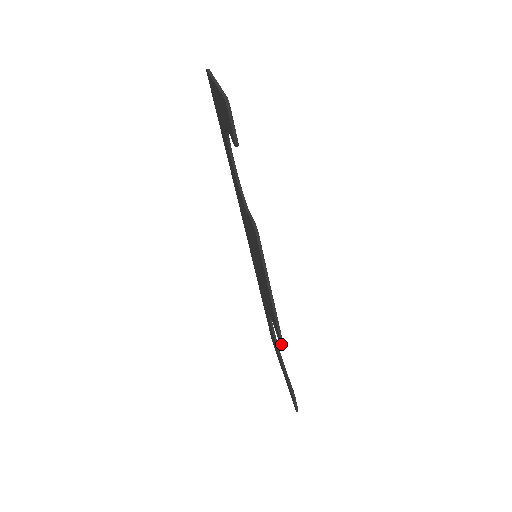
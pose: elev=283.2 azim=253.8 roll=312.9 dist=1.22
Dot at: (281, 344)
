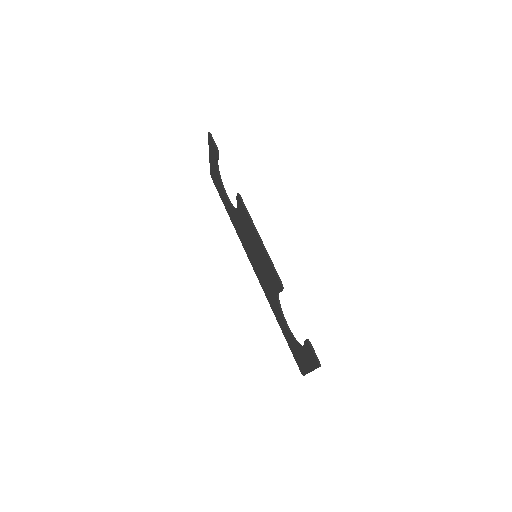
Dot at: (279, 280)
